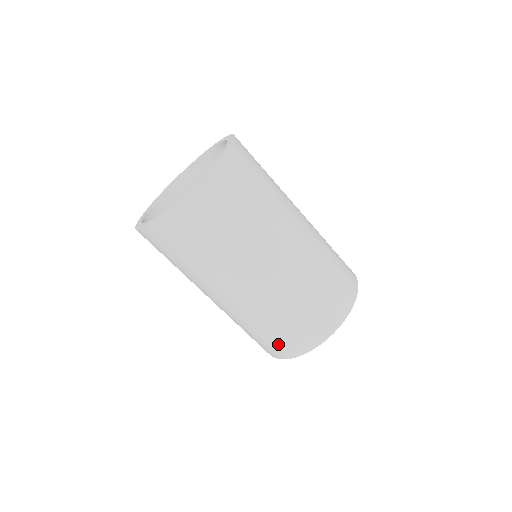
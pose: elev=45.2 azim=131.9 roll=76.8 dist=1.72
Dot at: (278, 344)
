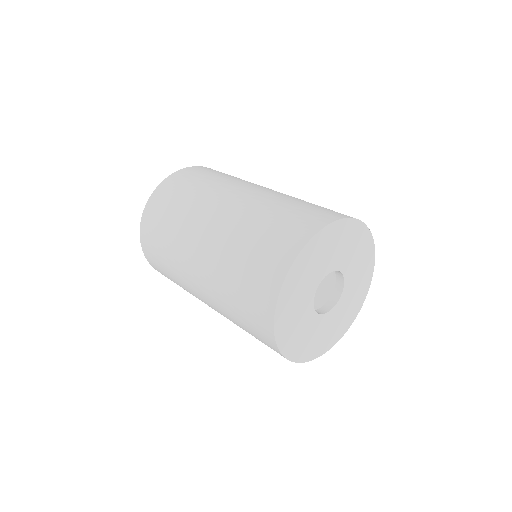
Dot at: (256, 330)
